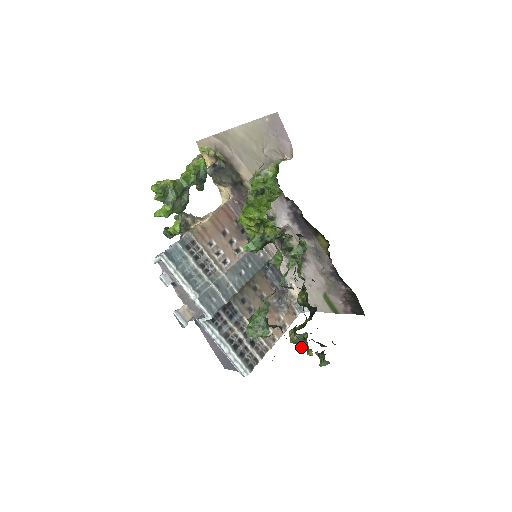
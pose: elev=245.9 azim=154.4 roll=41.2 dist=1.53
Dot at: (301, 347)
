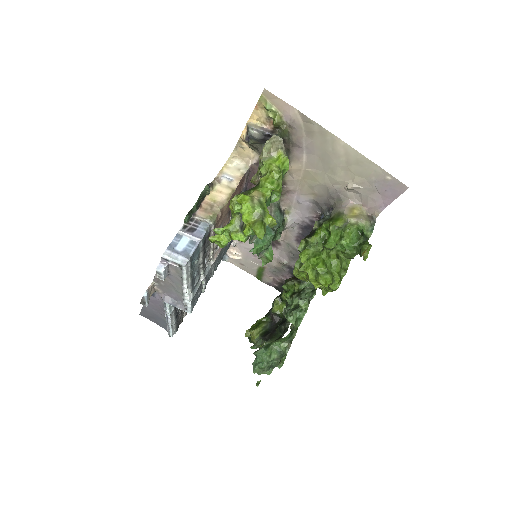
Dot at: (256, 346)
